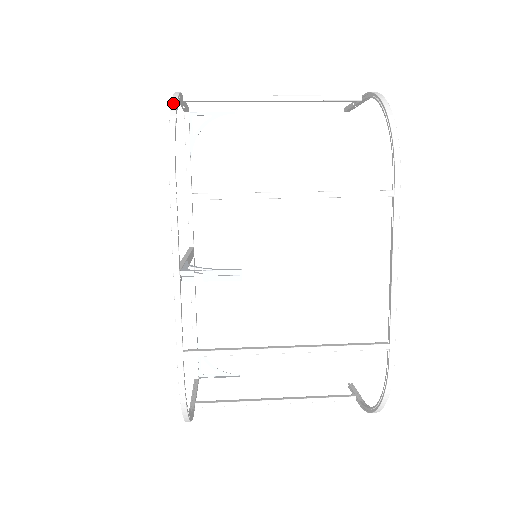
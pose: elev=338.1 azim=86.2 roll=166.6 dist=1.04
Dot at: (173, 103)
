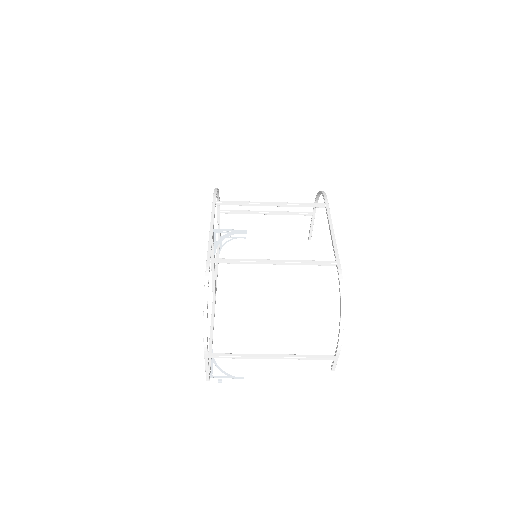
Dot at: occluded
